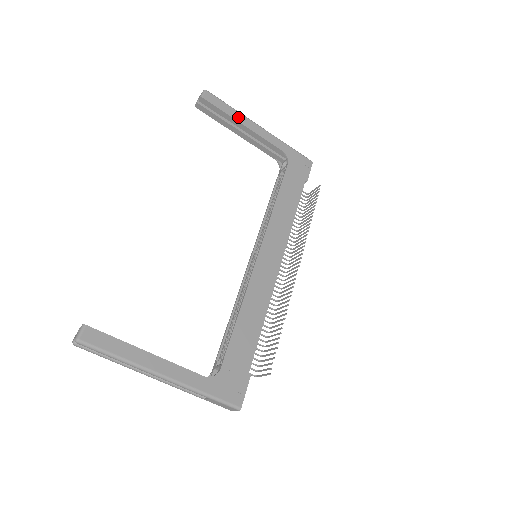
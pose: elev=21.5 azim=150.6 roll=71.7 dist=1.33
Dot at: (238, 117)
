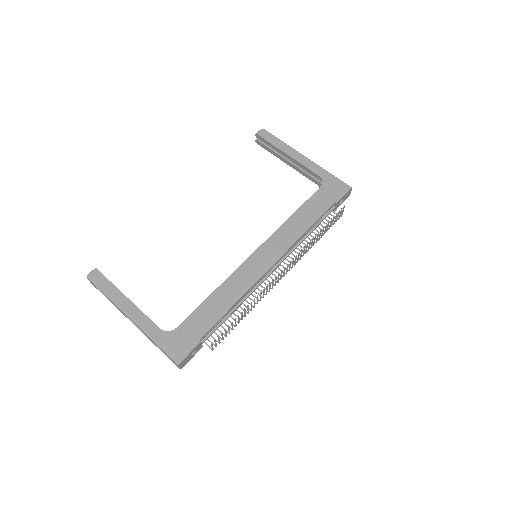
Dot at: (284, 148)
